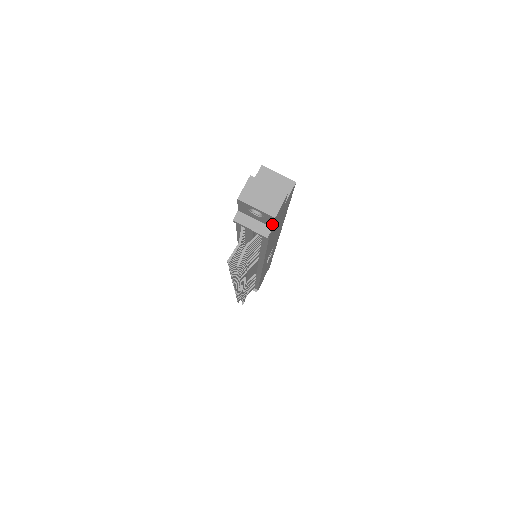
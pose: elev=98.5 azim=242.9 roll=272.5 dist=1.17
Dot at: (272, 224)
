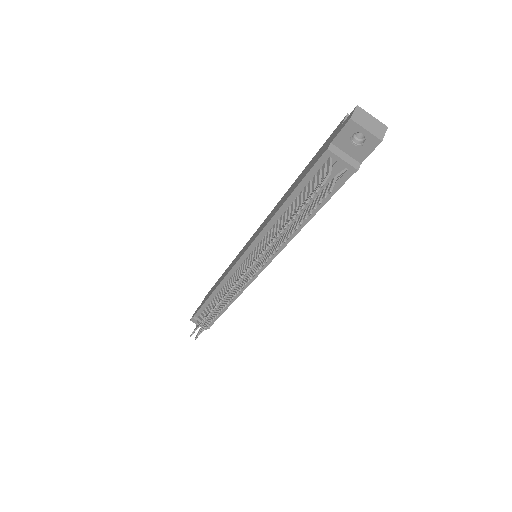
Dot at: (366, 156)
